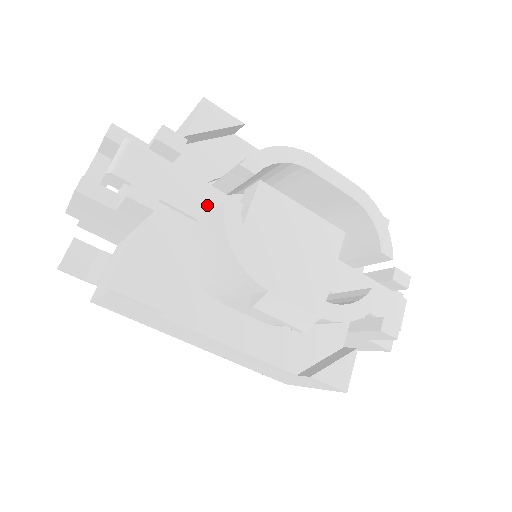
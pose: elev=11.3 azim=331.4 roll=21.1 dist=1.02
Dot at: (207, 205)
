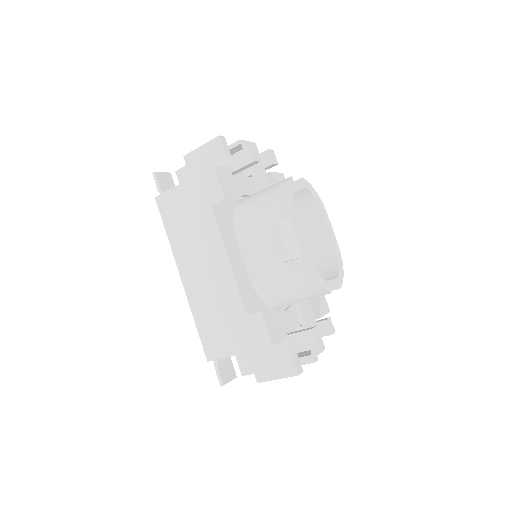
Dot at: occluded
